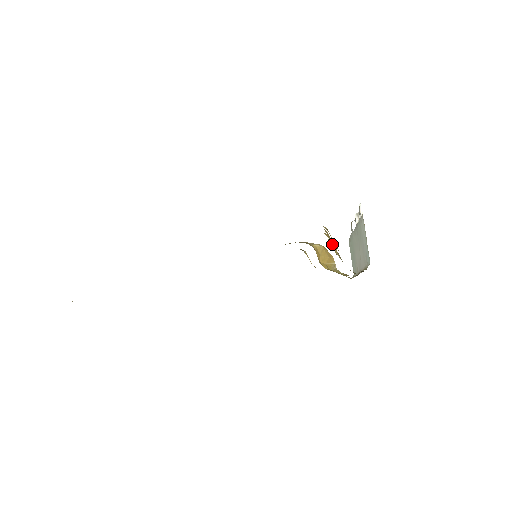
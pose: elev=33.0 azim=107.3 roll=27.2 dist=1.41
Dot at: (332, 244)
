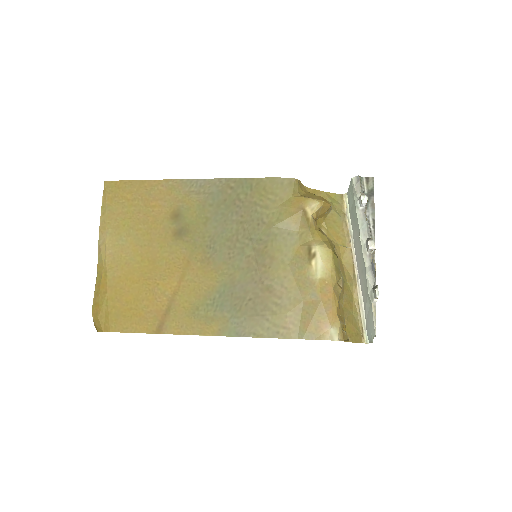
Dot at: (340, 297)
